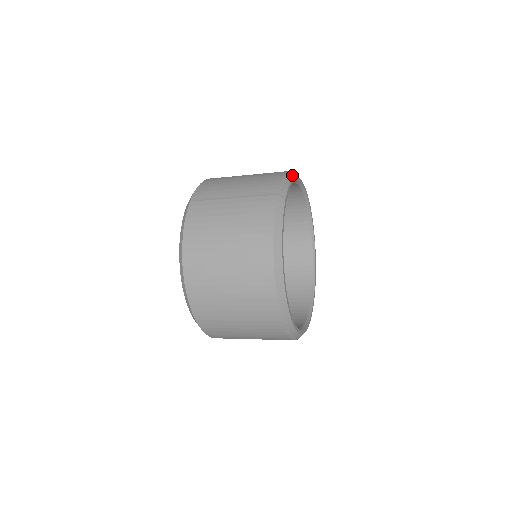
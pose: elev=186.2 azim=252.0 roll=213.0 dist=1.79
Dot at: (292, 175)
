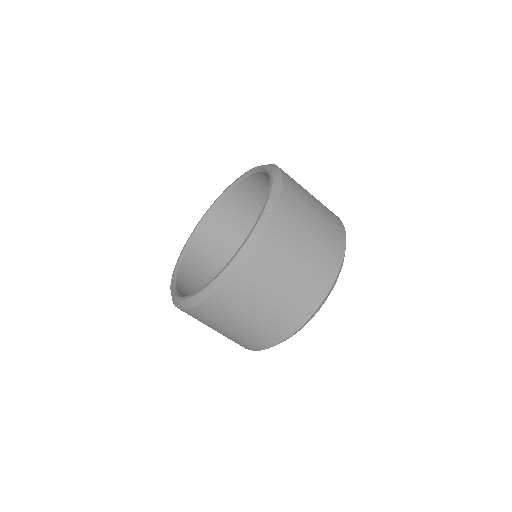
Dot at: occluded
